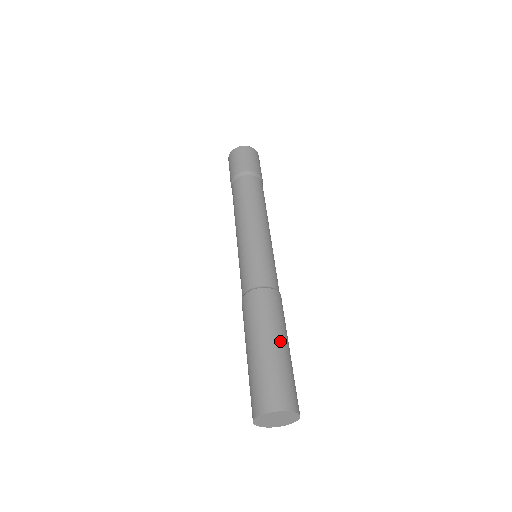
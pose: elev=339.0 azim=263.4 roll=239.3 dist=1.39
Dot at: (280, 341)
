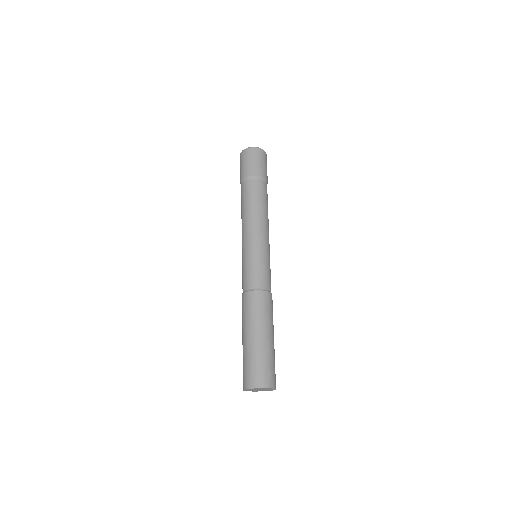
Dot at: (268, 335)
